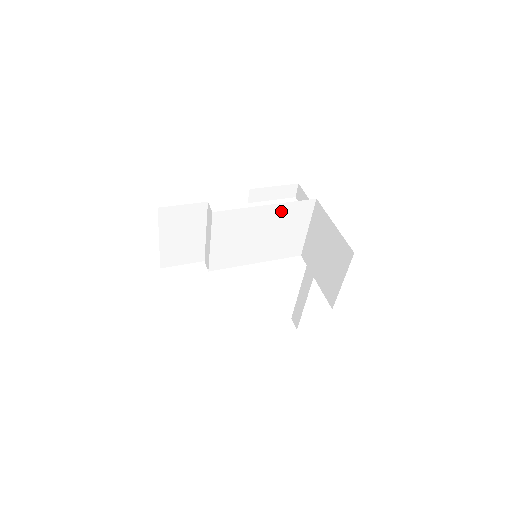
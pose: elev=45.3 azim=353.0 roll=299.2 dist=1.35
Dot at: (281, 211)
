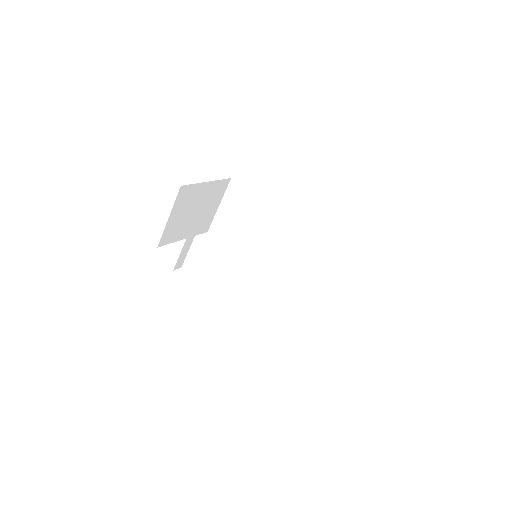
Dot at: (299, 242)
